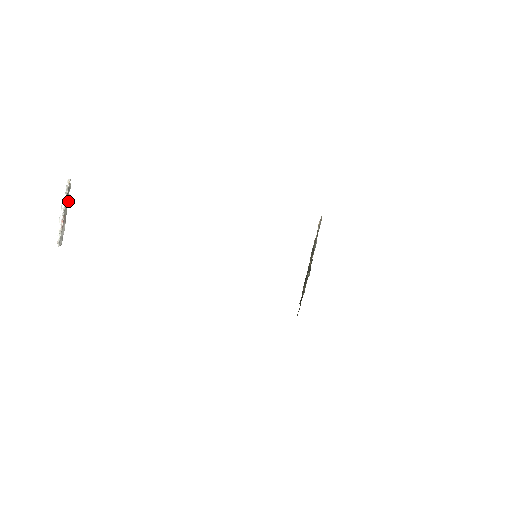
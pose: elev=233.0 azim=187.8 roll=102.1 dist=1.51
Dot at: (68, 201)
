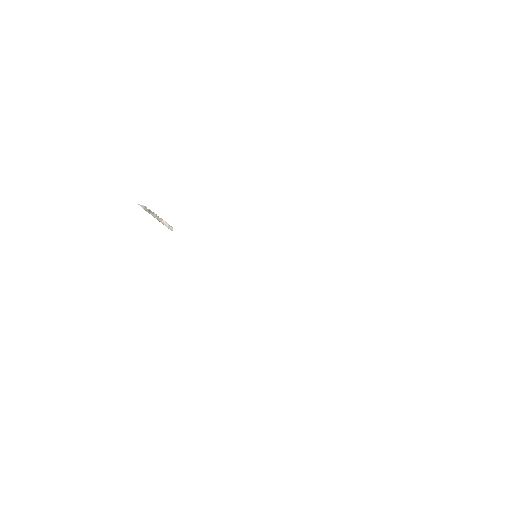
Dot at: occluded
